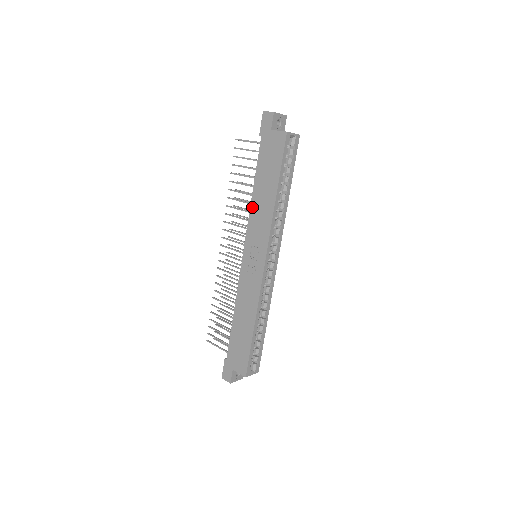
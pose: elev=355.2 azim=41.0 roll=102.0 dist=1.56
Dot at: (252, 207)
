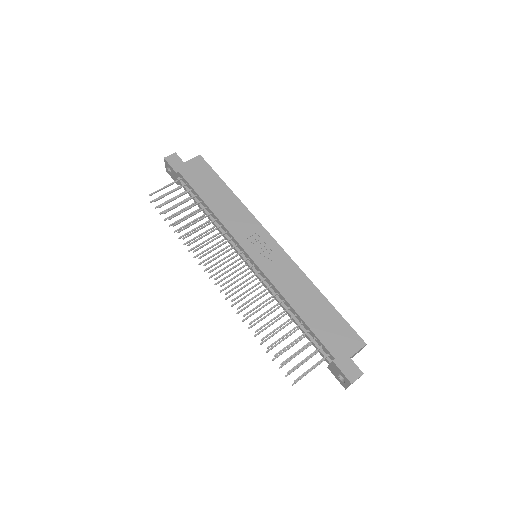
Dot at: (220, 217)
